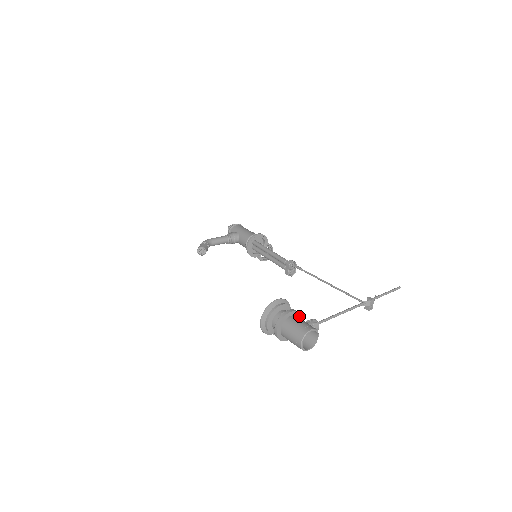
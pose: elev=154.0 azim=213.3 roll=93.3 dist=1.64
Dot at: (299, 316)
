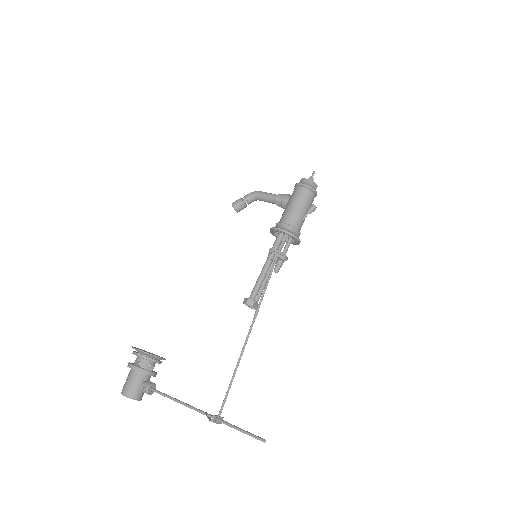
Dot at: (145, 373)
